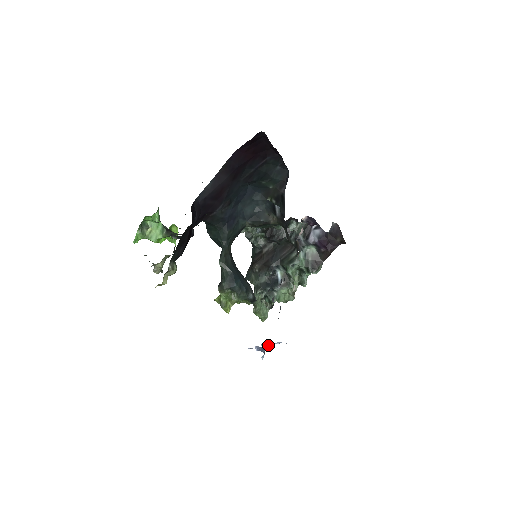
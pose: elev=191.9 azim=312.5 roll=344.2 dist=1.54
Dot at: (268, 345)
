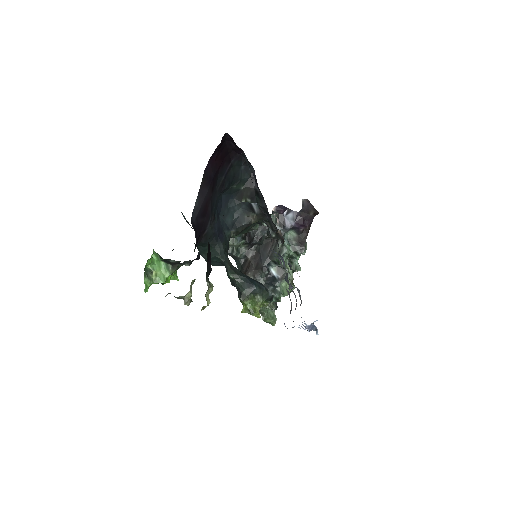
Dot at: occluded
